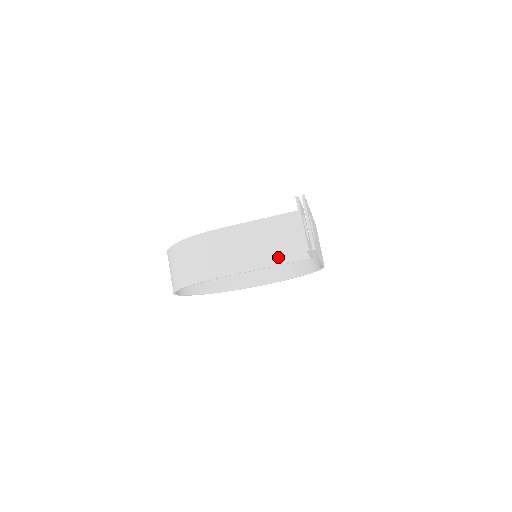
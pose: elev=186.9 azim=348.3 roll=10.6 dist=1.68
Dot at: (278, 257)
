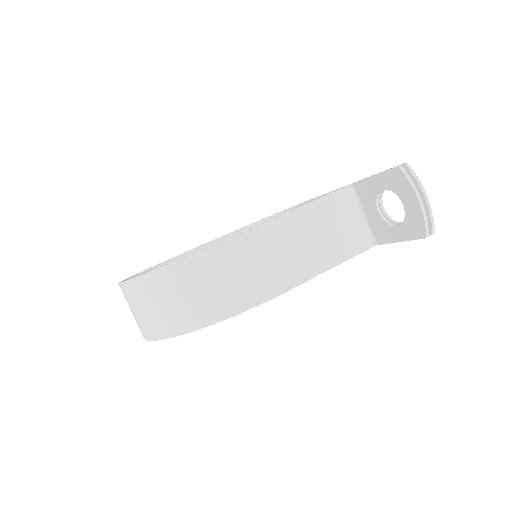
Dot at: (339, 252)
